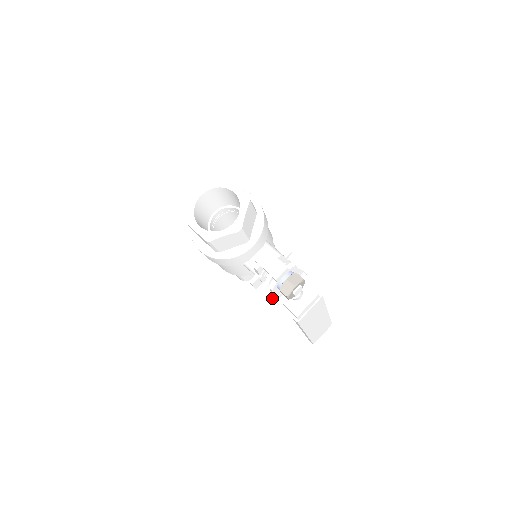
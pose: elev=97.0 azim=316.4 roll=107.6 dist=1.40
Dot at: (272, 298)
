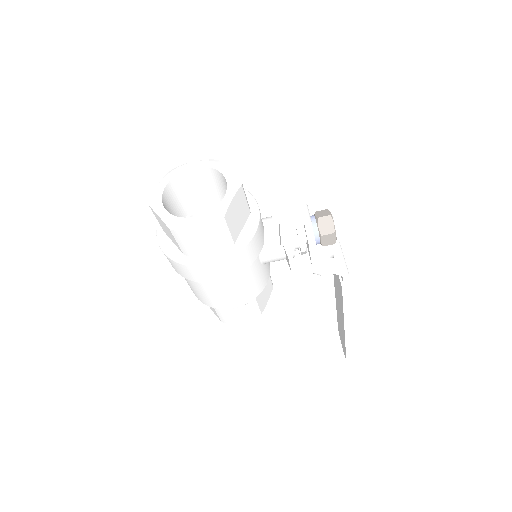
Dot at: (314, 272)
